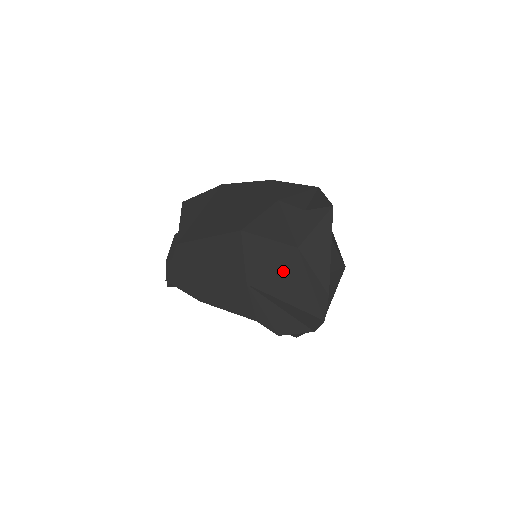
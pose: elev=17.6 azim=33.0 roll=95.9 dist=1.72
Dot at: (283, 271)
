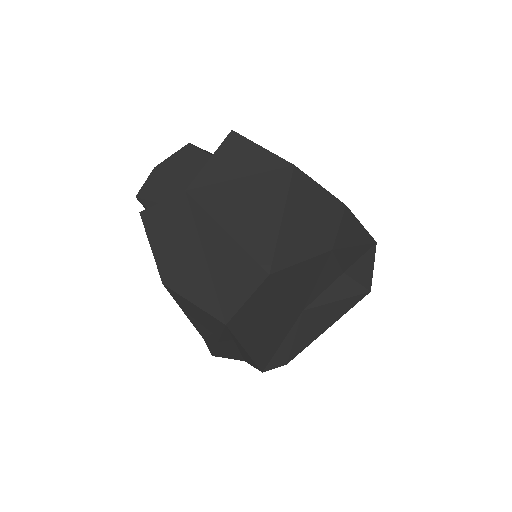
Dot at: (270, 325)
